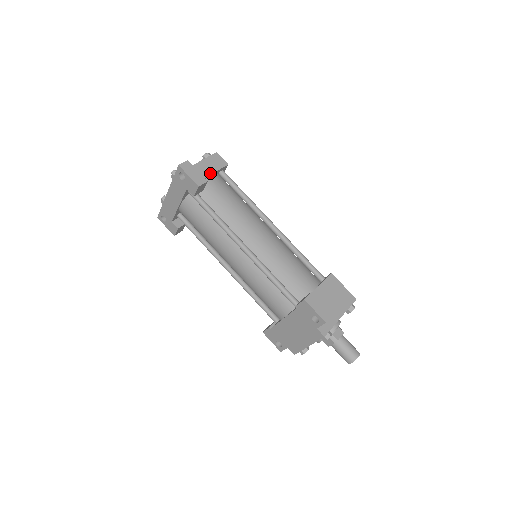
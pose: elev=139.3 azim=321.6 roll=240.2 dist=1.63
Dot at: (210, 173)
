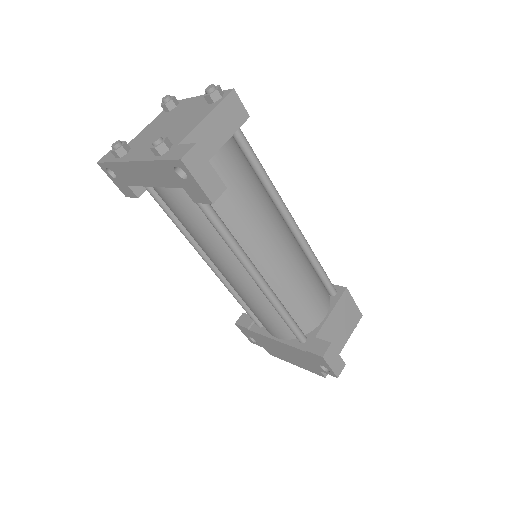
Dot at: (221, 143)
